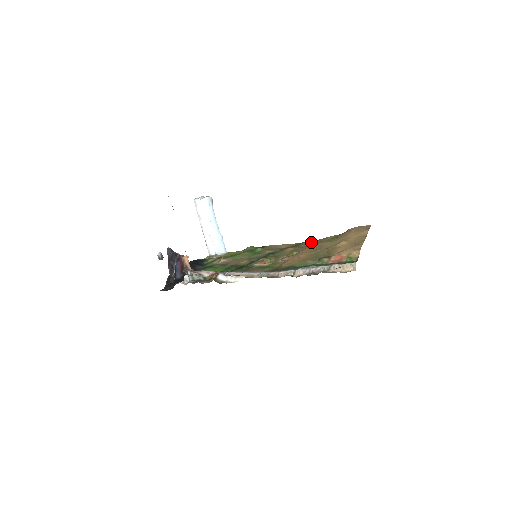
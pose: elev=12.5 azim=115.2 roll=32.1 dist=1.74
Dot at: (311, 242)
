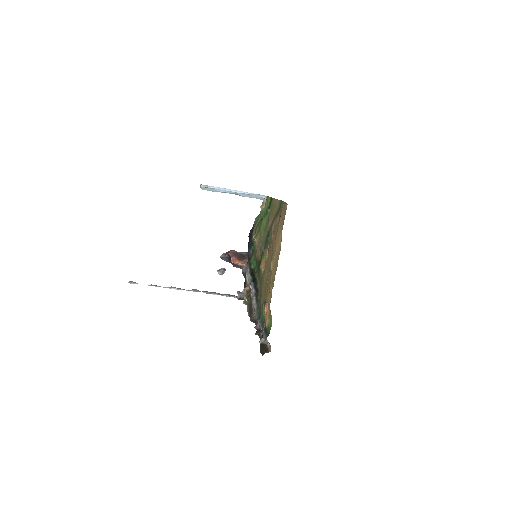
Dot at: occluded
